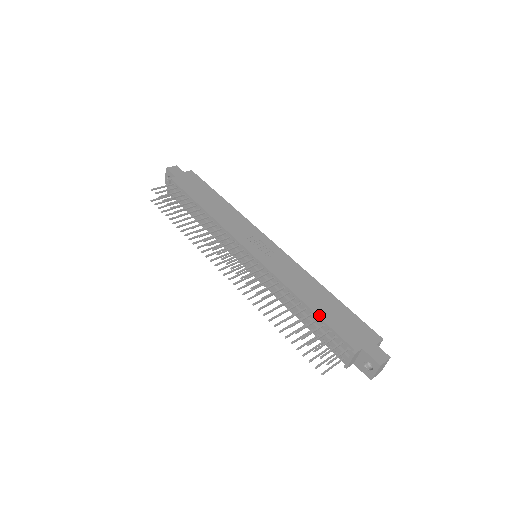
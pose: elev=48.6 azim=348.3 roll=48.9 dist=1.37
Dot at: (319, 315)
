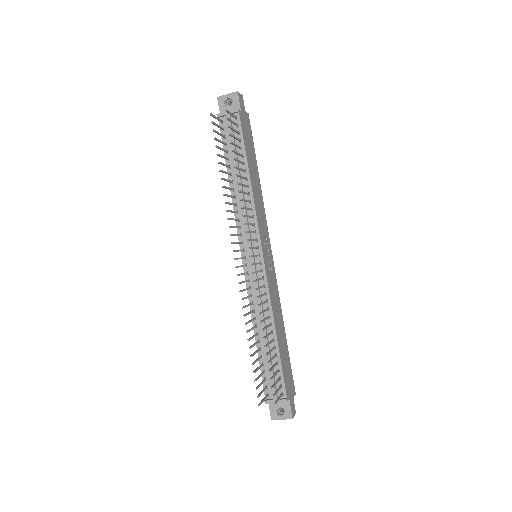
Dot at: (280, 353)
